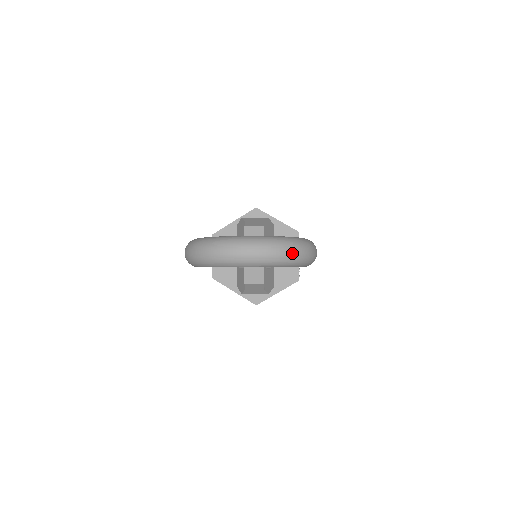
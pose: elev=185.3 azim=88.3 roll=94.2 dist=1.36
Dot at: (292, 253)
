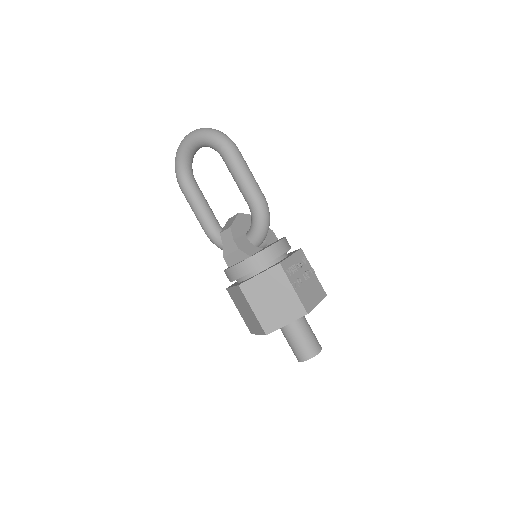
Dot at: (208, 128)
